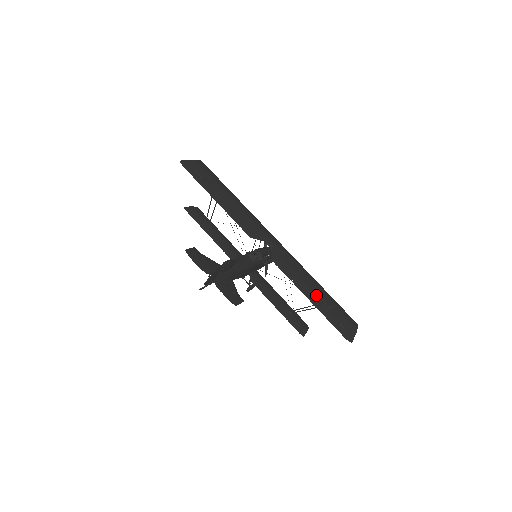
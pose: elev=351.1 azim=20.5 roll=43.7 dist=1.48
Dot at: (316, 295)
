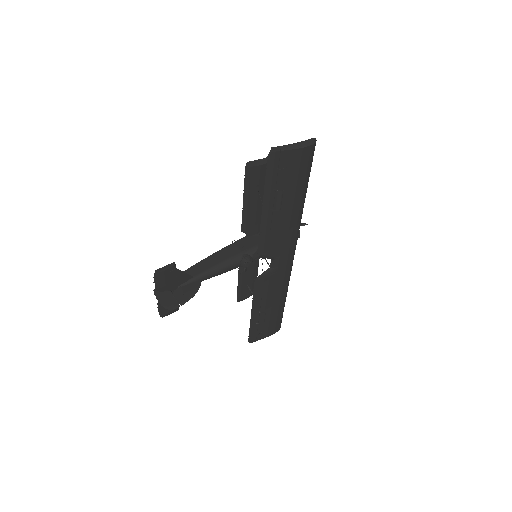
Dot at: (264, 311)
